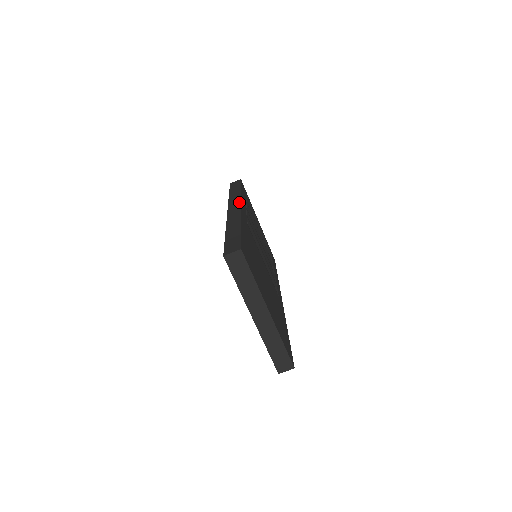
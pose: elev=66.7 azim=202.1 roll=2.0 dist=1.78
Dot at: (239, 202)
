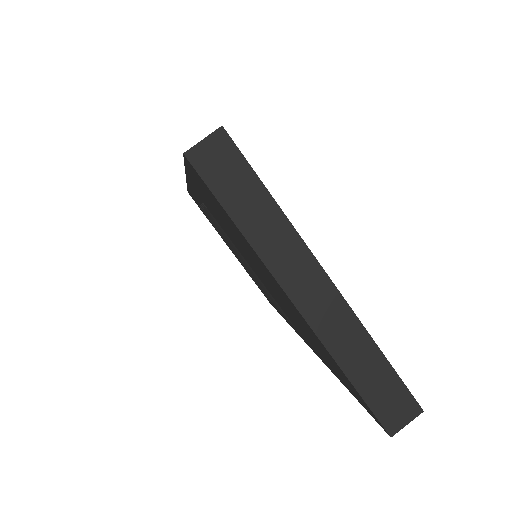
Dot at: occluded
